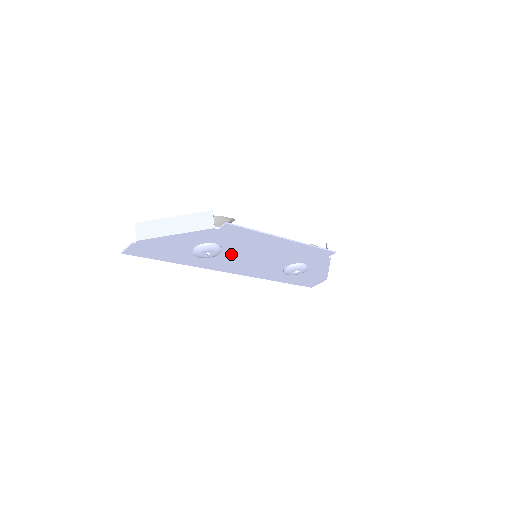
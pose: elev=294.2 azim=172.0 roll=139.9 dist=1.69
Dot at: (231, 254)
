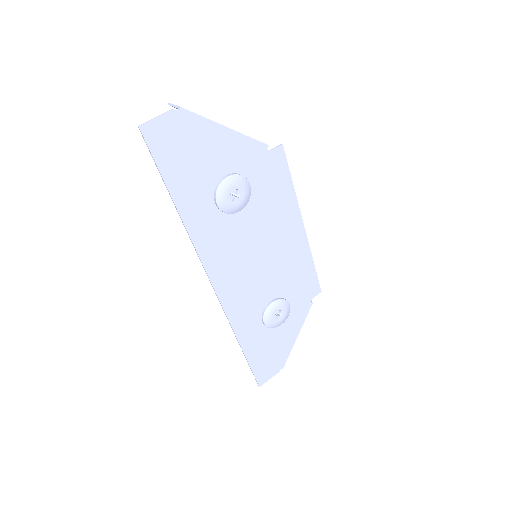
Dot at: (243, 227)
